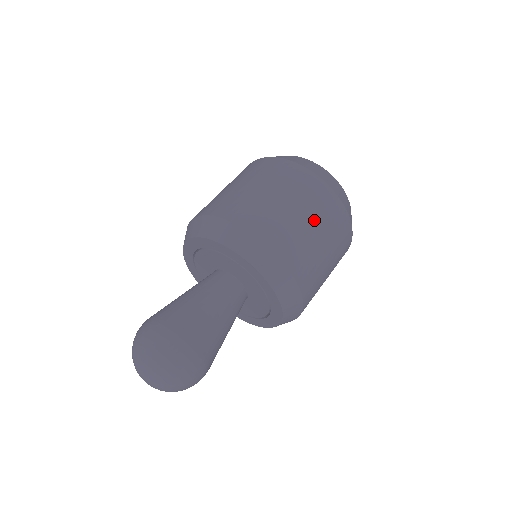
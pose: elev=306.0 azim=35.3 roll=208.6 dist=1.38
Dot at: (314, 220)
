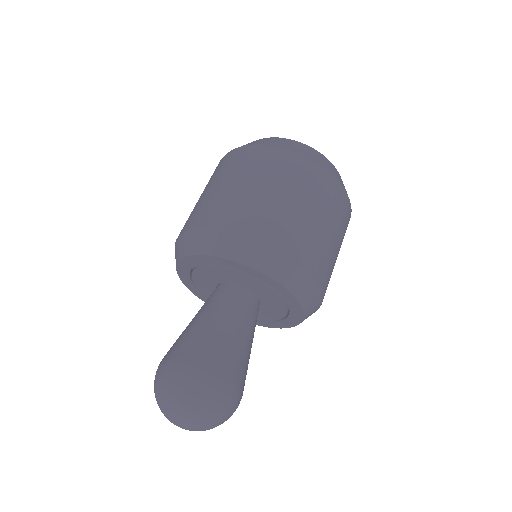
Dot at: occluded
